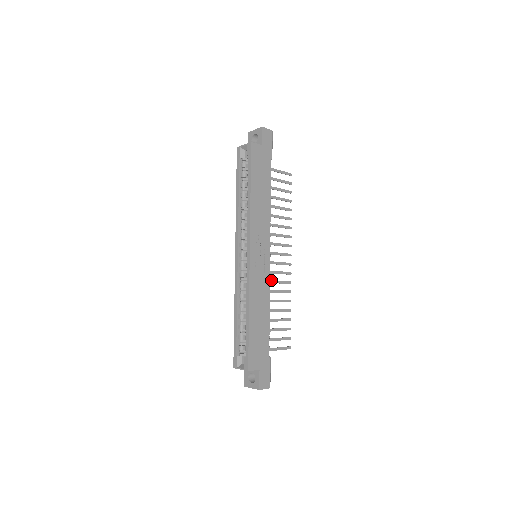
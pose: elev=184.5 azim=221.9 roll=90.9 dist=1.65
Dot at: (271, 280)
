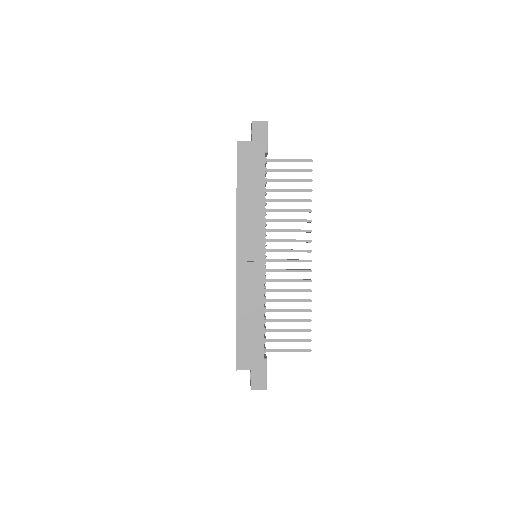
Dot at: (281, 279)
